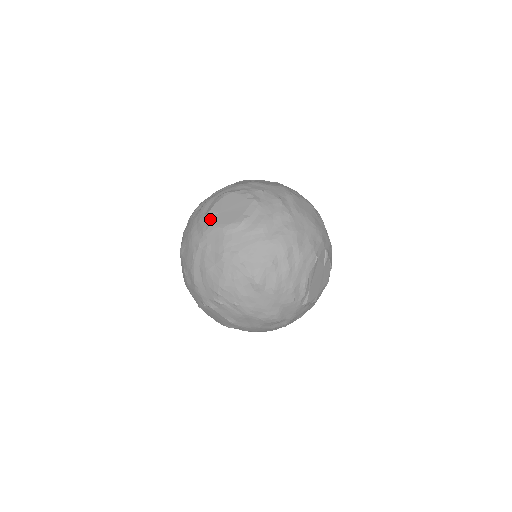
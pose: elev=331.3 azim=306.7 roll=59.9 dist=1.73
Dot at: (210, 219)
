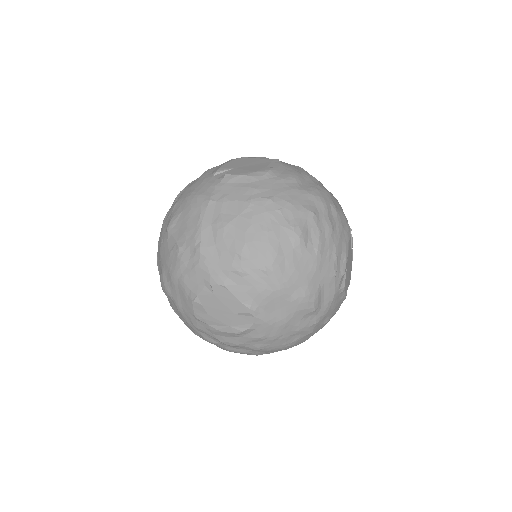
Dot at: (222, 174)
